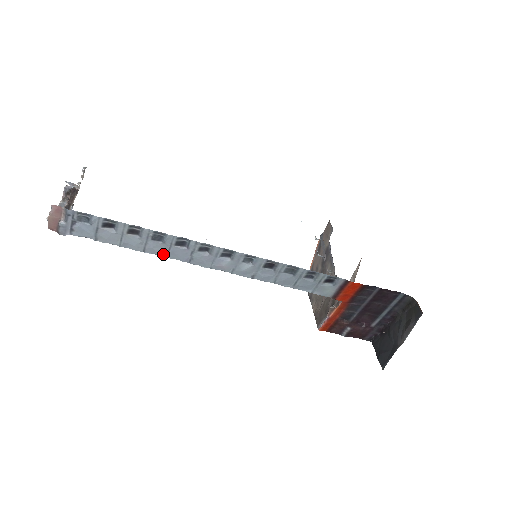
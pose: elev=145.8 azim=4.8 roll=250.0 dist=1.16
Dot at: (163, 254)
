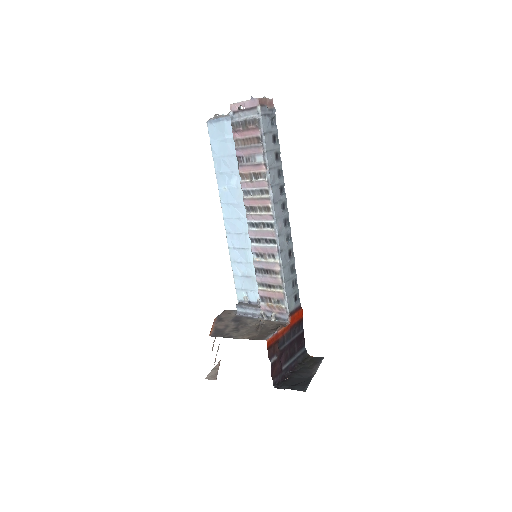
Dot at: (272, 183)
